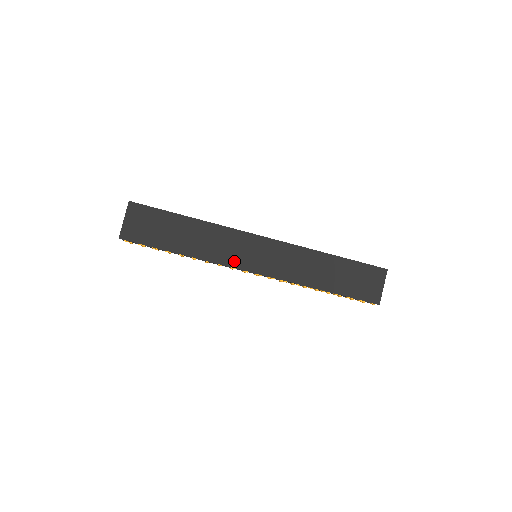
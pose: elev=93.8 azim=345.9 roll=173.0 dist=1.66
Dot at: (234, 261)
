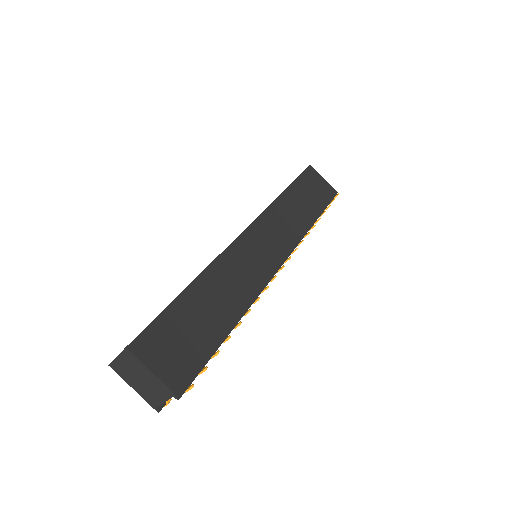
Dot at: (264, 273)
